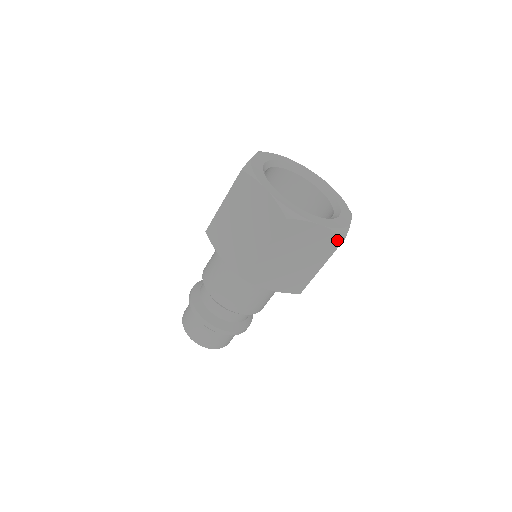
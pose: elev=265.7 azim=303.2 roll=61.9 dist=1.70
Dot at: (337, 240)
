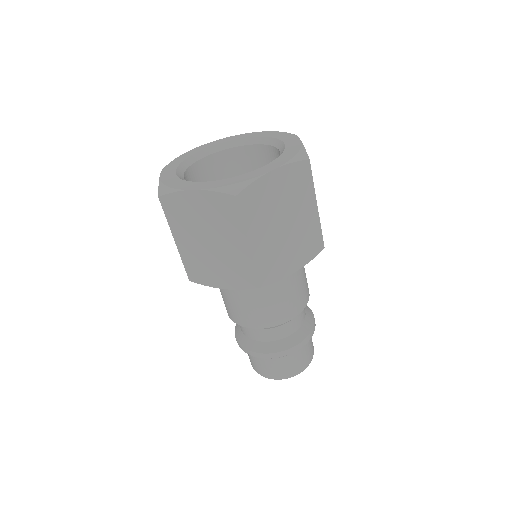
Dot at: (304, 168)
